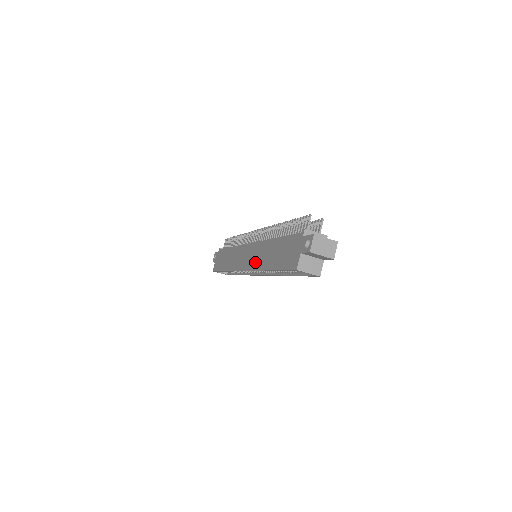
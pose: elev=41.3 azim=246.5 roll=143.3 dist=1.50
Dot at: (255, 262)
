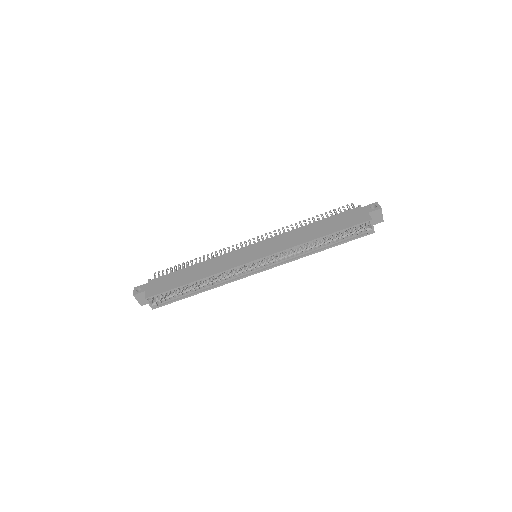
Dot at: (283, 245)
